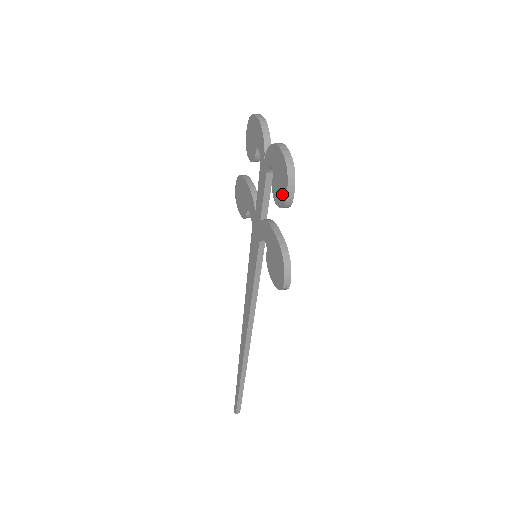
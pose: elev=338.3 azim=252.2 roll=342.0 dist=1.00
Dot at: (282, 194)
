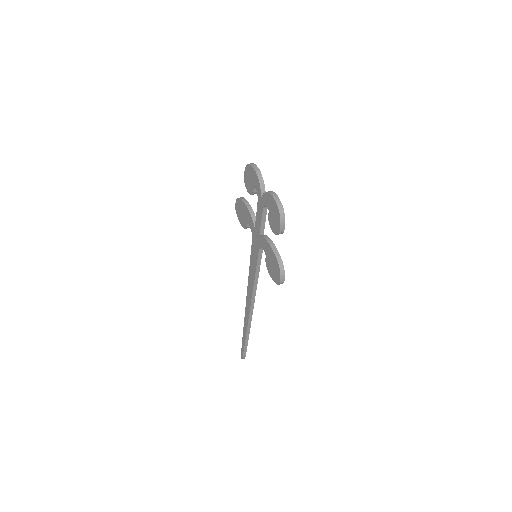
Dot at: (277, 227)
